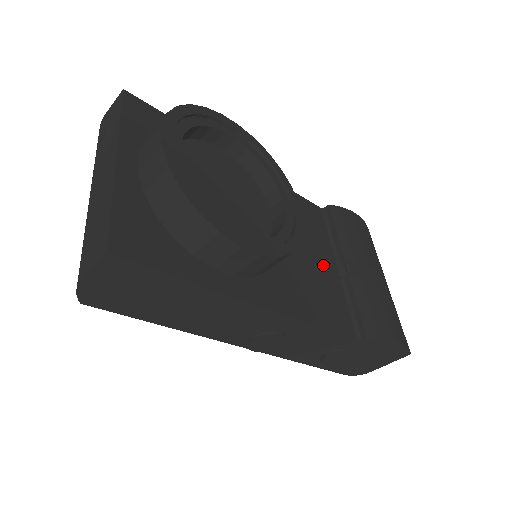
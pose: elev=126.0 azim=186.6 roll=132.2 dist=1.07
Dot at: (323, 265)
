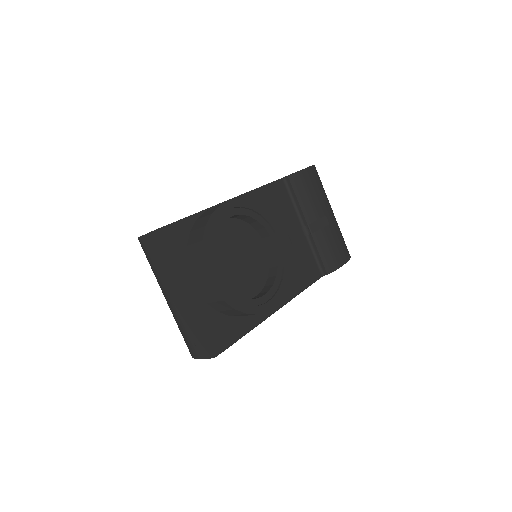
Dot at: (295, 238)
